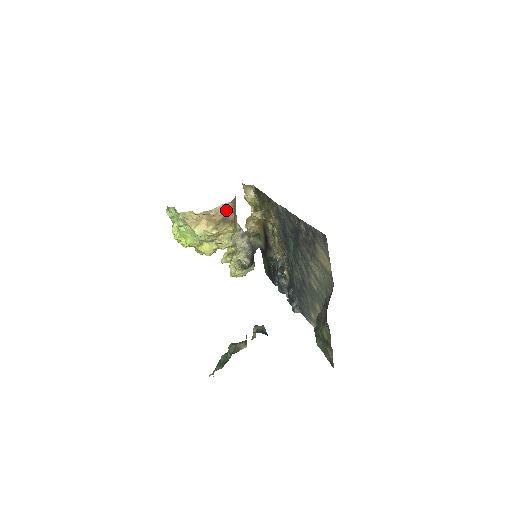
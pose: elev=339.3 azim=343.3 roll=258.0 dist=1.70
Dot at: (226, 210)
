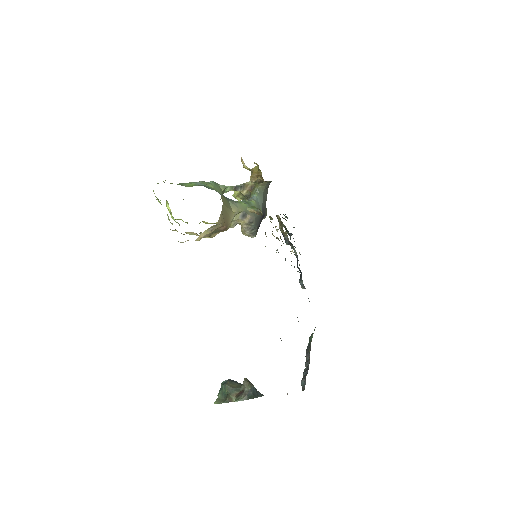
Dot at: (213, 228)
